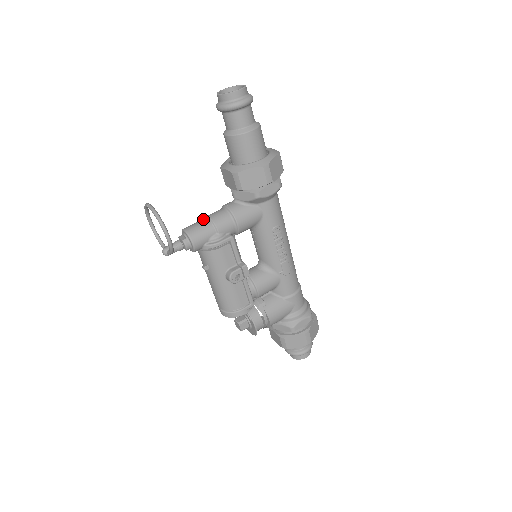
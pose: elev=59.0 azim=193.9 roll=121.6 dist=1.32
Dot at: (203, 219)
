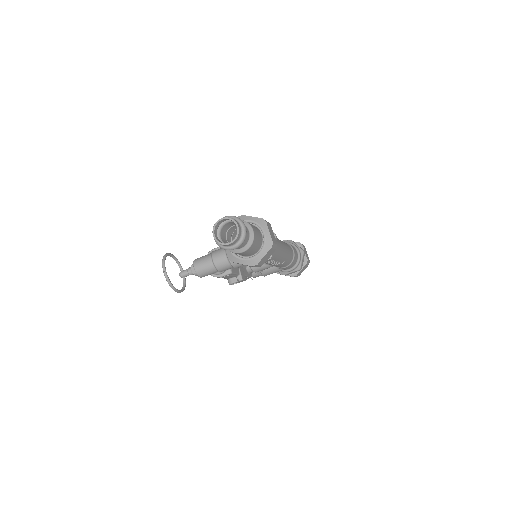
Dot at: (209, 260)
